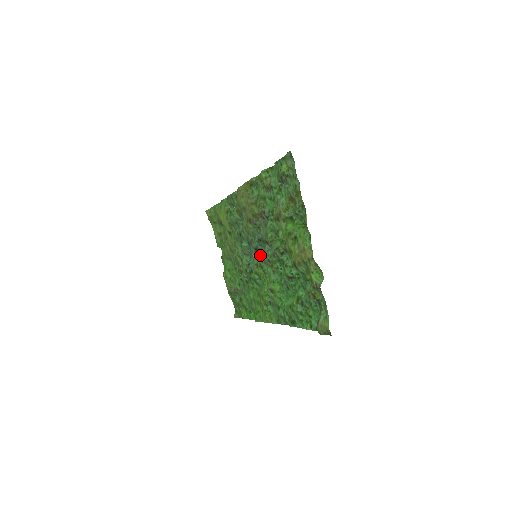
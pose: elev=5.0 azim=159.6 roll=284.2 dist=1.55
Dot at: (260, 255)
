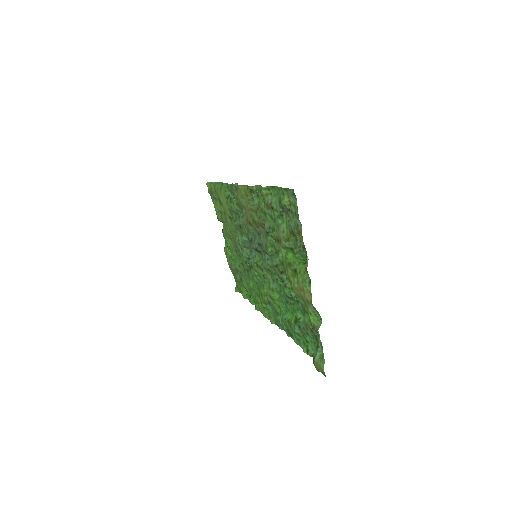
Dot at: (260, 256)
